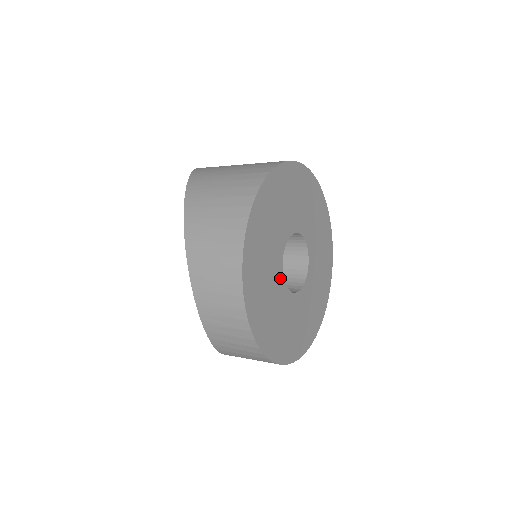
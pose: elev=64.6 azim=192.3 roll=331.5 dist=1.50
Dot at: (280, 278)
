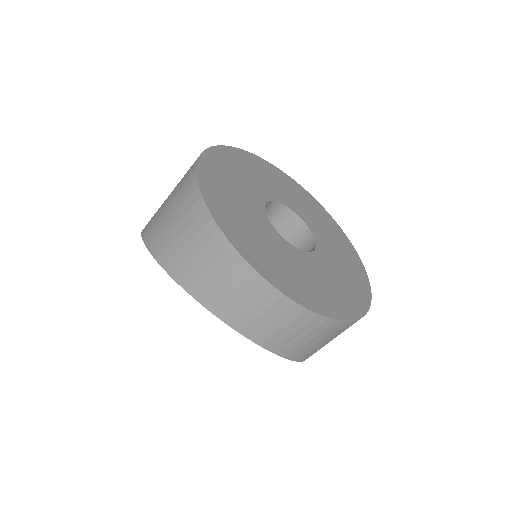
Dot at: (285, 245)
